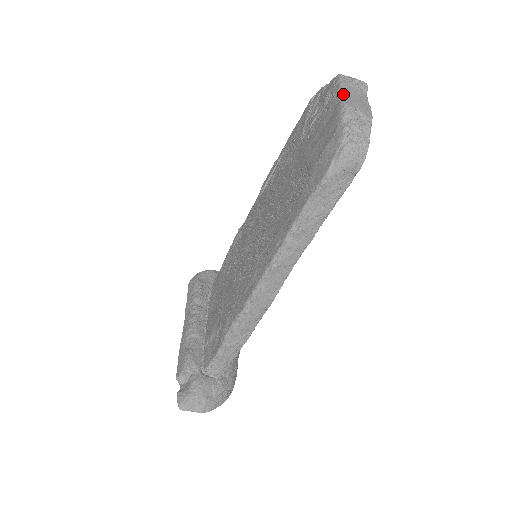
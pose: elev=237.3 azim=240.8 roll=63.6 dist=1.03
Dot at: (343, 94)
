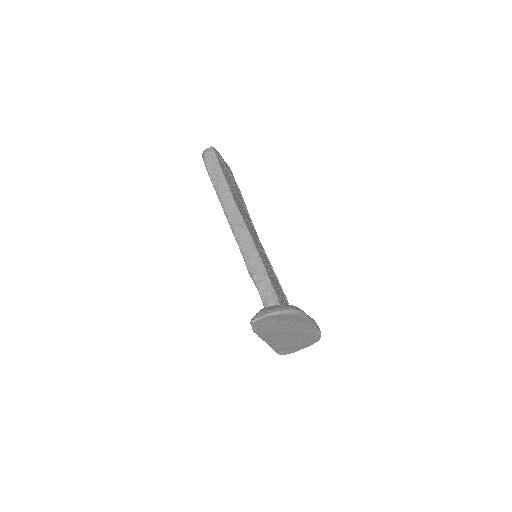
Dot at: occluded
